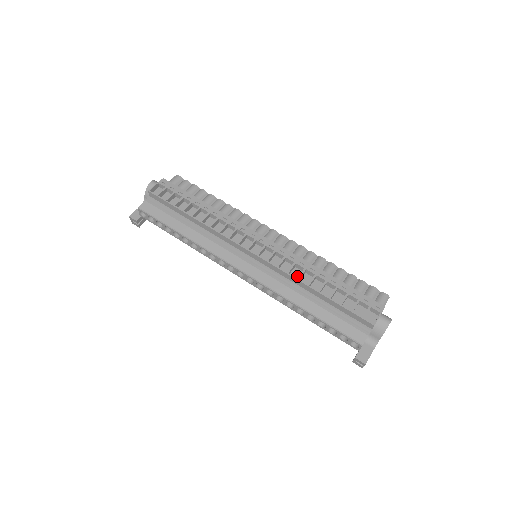
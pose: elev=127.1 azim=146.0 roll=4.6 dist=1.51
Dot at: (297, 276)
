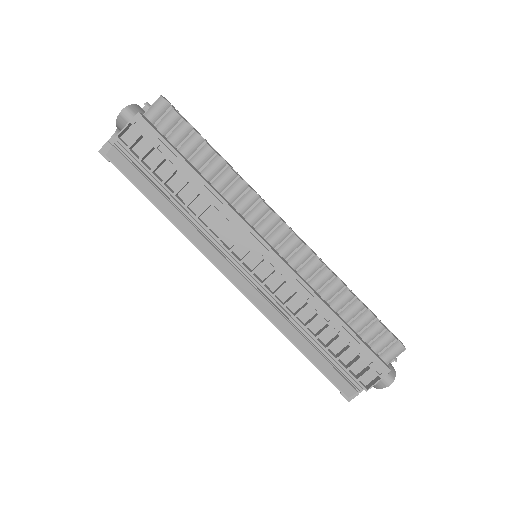
Dot at: (297, 306)
